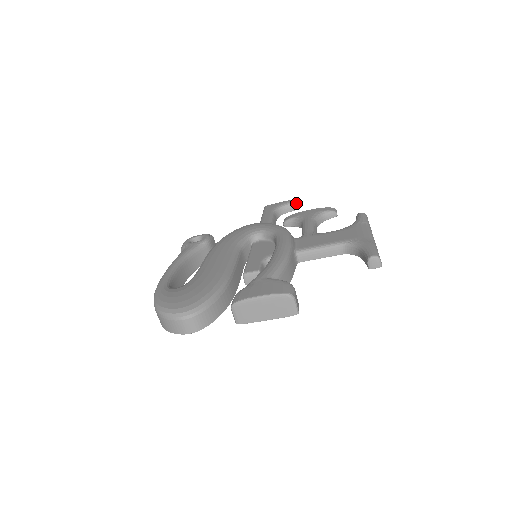
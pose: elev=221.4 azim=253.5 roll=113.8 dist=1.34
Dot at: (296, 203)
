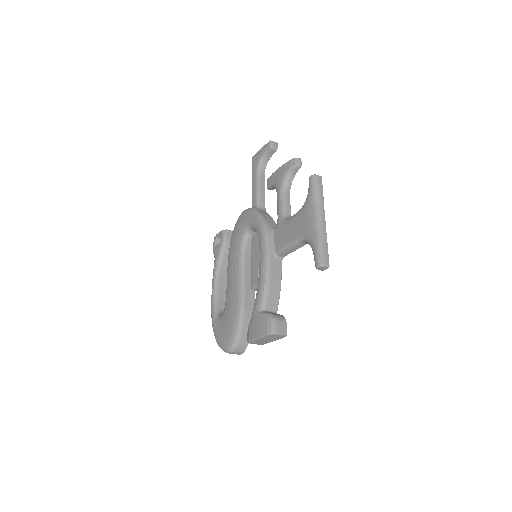
Dot at: (270, 149)
